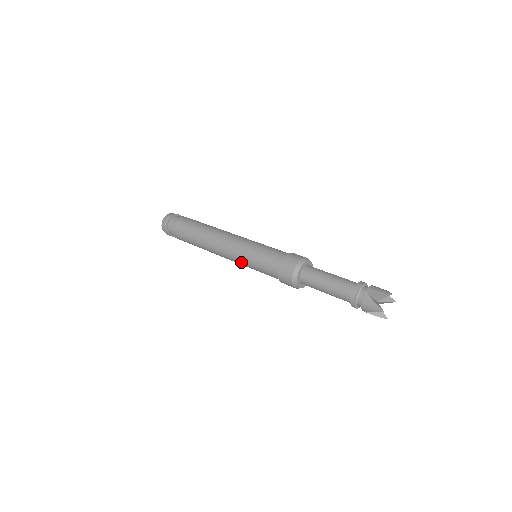
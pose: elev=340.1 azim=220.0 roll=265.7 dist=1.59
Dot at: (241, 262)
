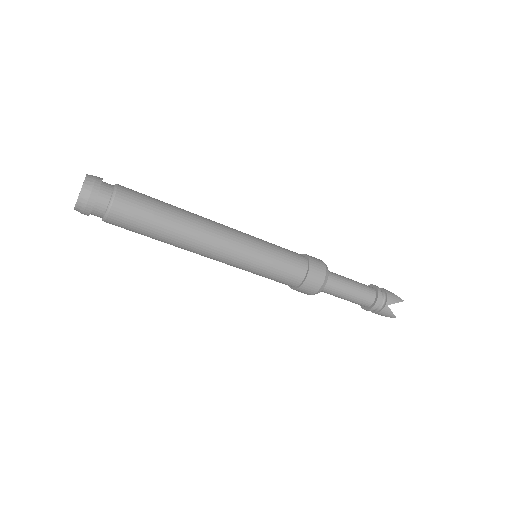
Dot at: occluded
